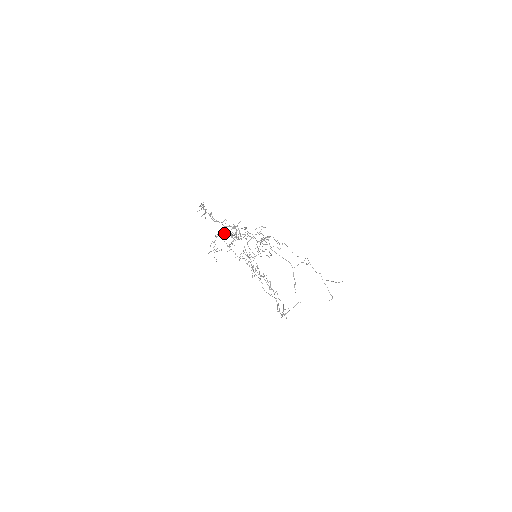
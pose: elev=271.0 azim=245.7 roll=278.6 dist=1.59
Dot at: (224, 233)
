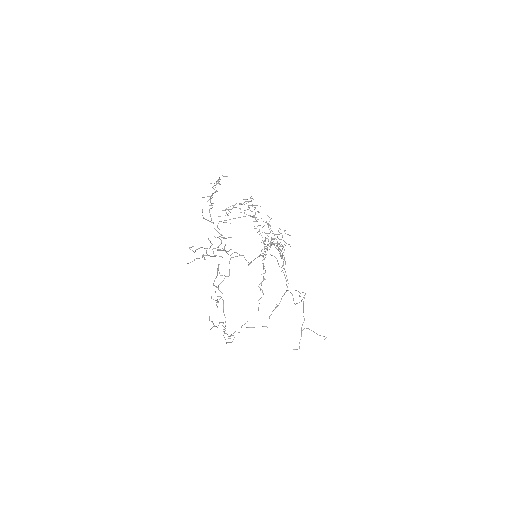
Dot at: occluded
